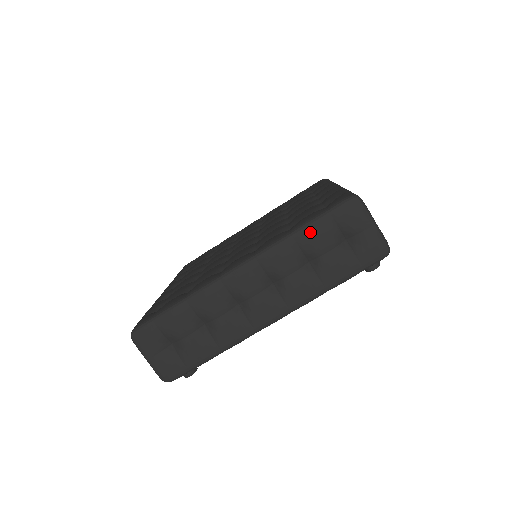
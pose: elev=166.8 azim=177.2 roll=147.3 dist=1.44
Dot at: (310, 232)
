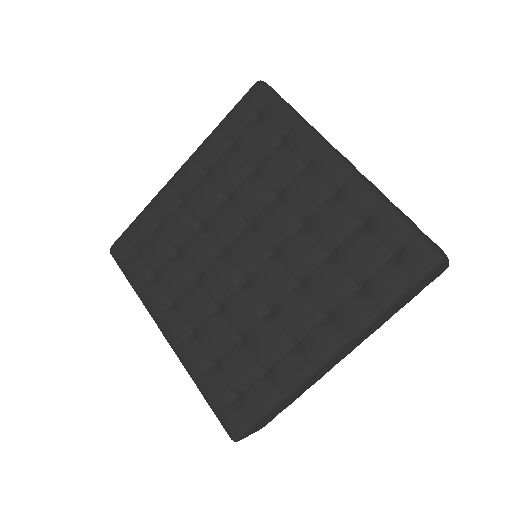
Dot at: (400, 302)
